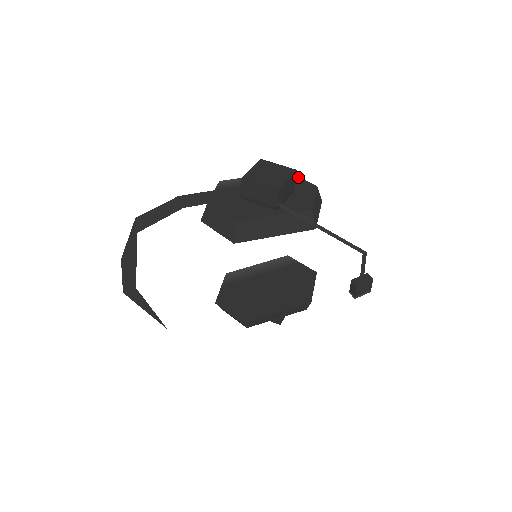
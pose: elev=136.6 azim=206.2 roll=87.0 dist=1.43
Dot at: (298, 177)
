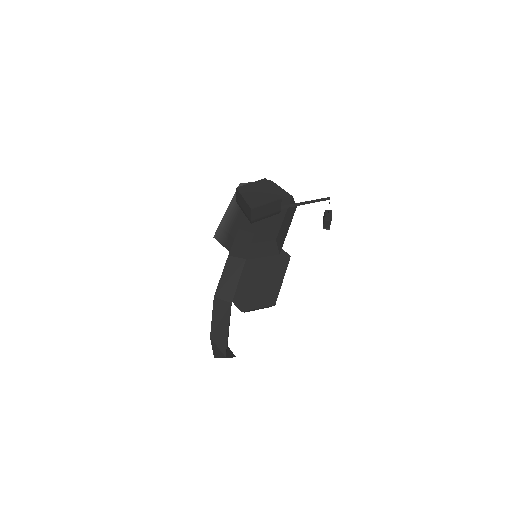
Dot at: occluded
